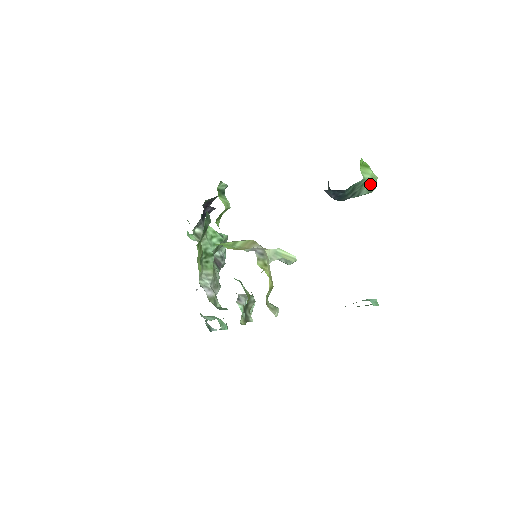
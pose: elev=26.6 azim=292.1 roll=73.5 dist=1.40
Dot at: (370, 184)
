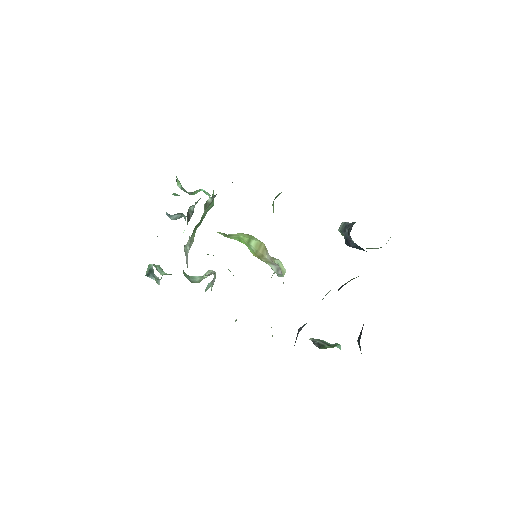
Dot at: occluded
